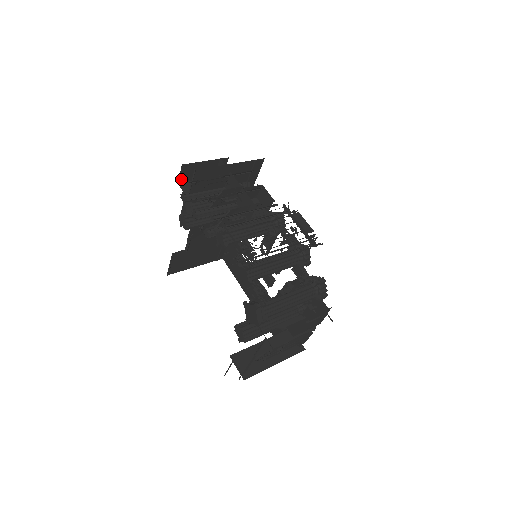
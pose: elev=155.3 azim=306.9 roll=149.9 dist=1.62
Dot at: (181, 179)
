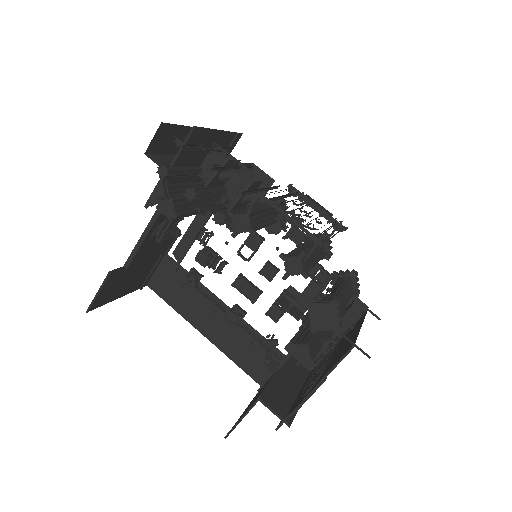
Dot at: (149, 148)
